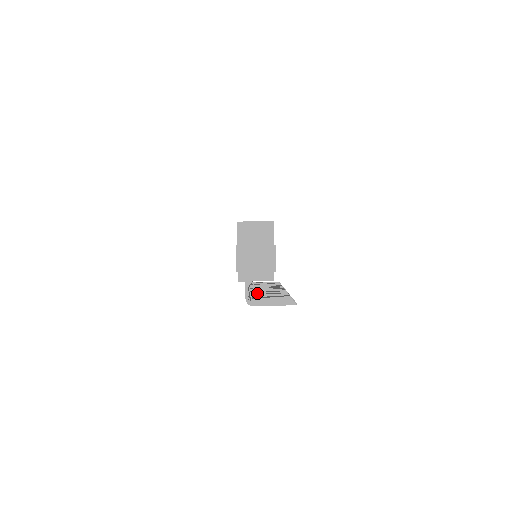
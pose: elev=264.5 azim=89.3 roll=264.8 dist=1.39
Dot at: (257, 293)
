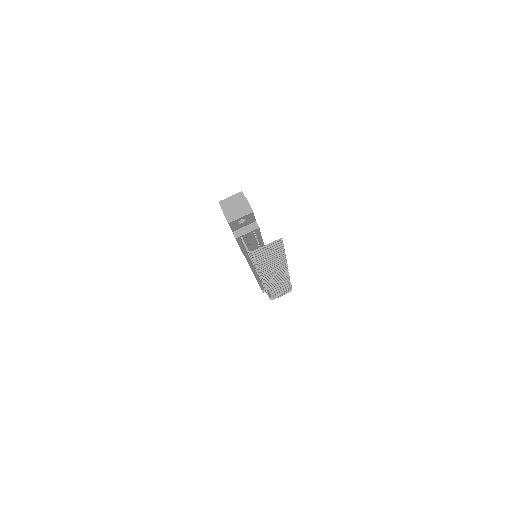
Dot at: (264, 271)
